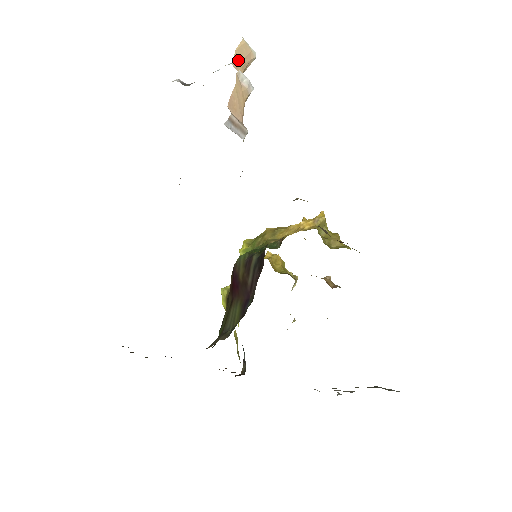
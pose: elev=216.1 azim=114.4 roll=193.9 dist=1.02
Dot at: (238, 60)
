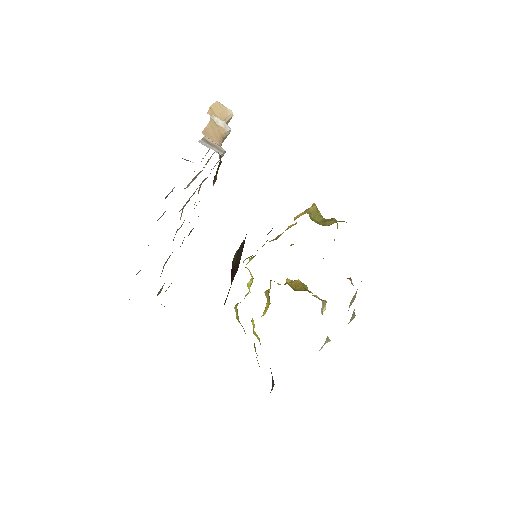
Dot at: (214, 113)
